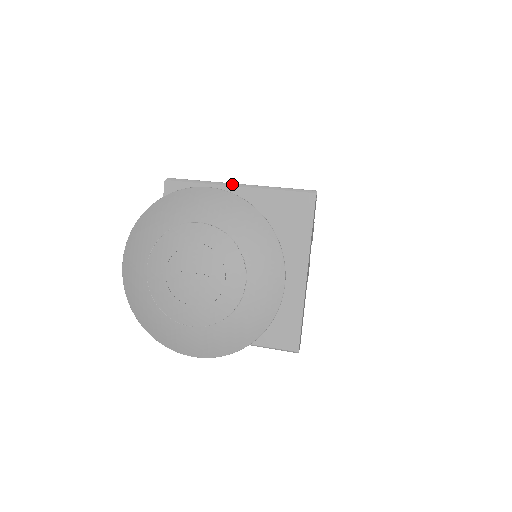
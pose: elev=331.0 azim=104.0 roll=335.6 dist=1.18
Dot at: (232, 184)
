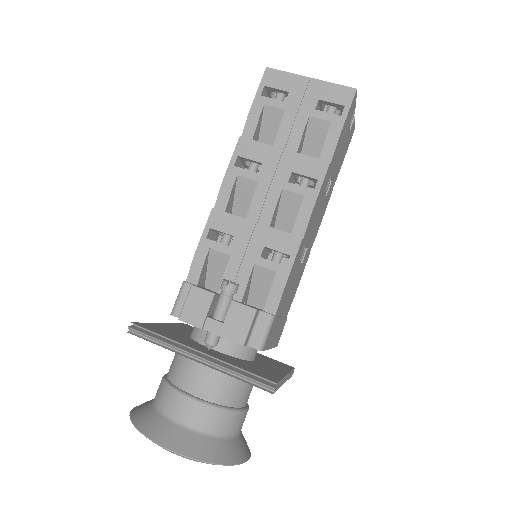
Dot at: (191, 355)
